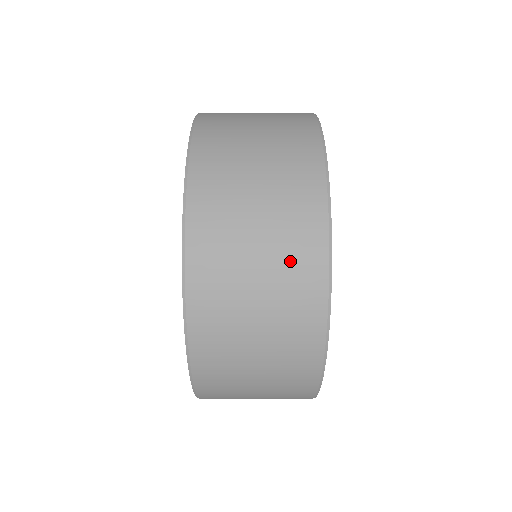
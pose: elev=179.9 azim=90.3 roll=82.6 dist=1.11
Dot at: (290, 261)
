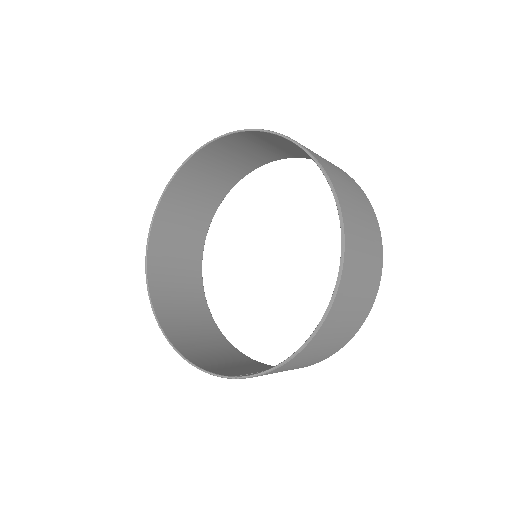
Dot at: (374, 256)
